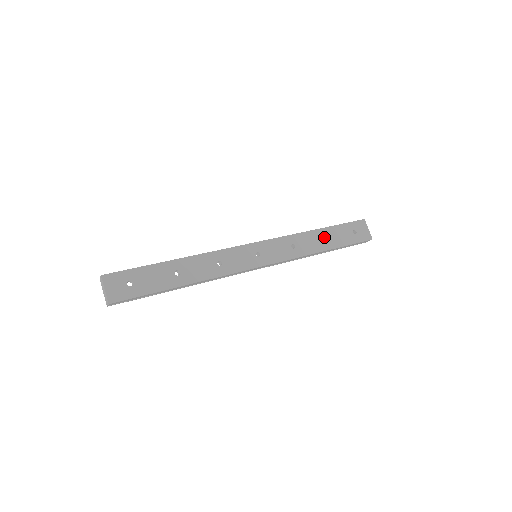
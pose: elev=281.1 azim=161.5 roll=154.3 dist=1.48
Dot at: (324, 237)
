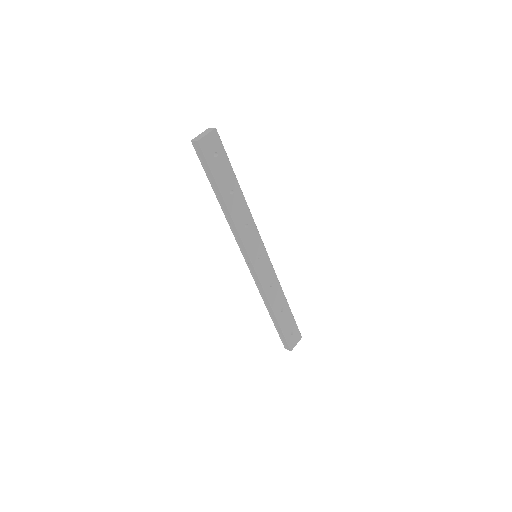
Dot at: (283, 309)
